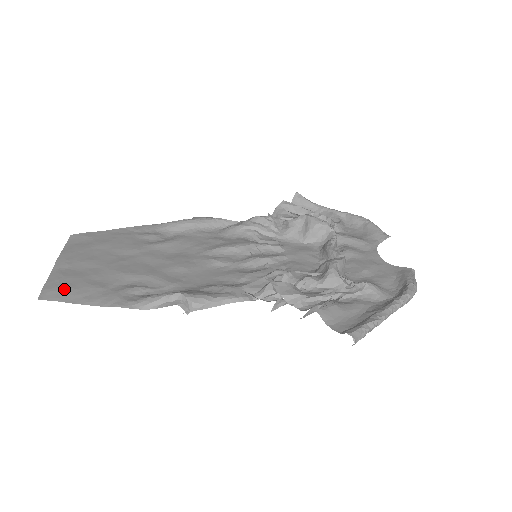
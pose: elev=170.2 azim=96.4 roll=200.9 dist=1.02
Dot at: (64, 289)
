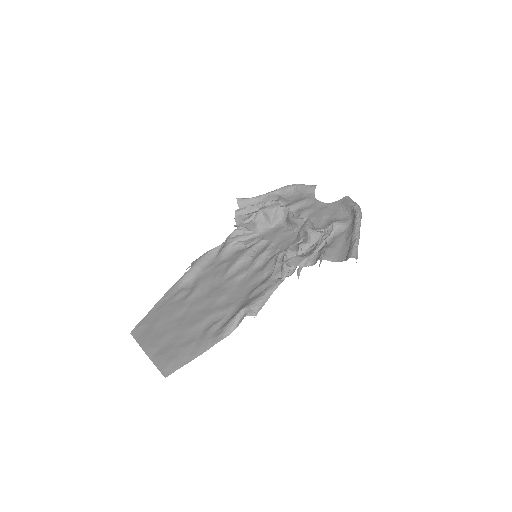
Dot at: (173, 361)
